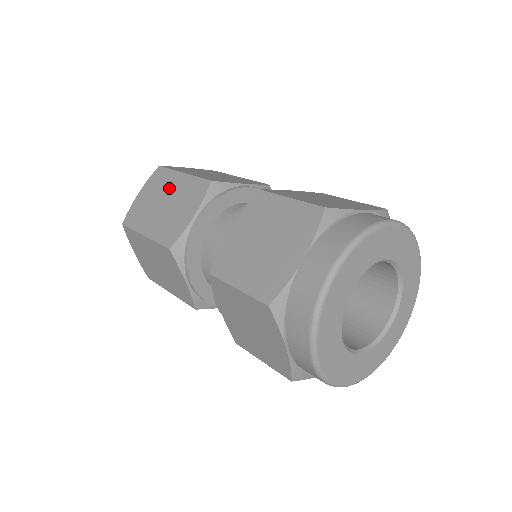
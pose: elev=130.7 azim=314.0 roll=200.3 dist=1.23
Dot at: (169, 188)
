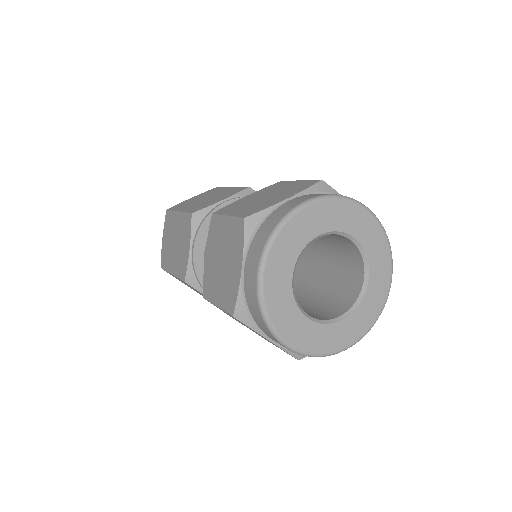
Dot at: (174, 228)
